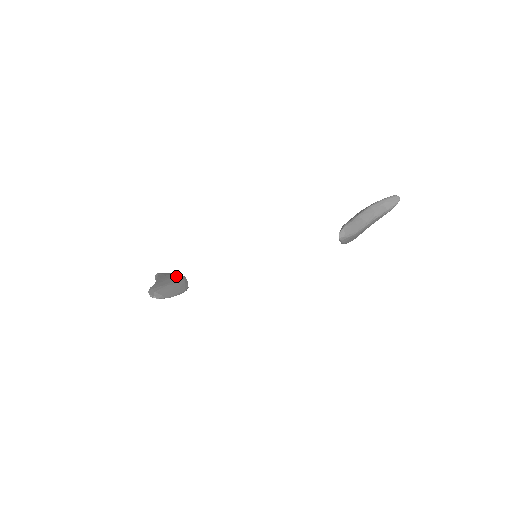
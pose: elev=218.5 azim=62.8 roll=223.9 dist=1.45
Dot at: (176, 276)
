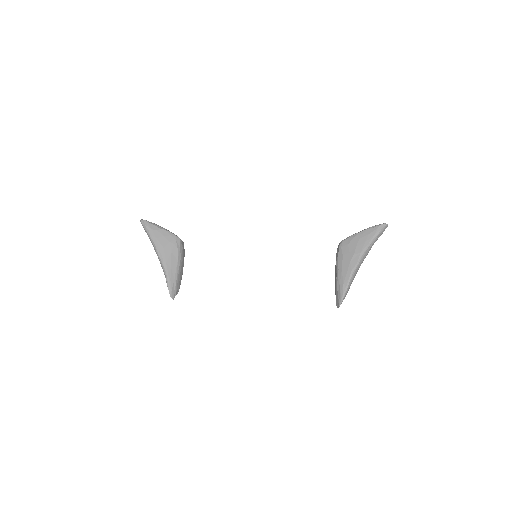
Dot at: (175, 248)
